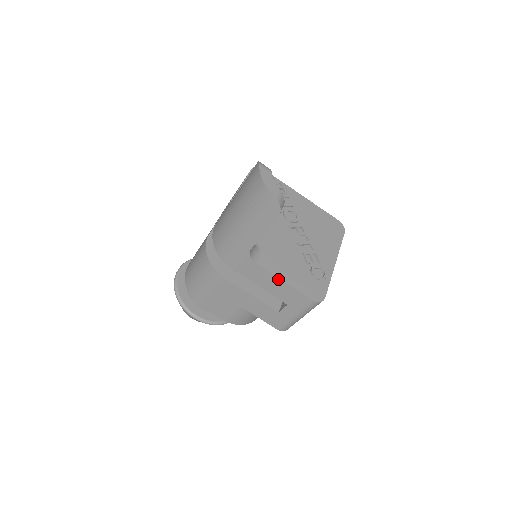
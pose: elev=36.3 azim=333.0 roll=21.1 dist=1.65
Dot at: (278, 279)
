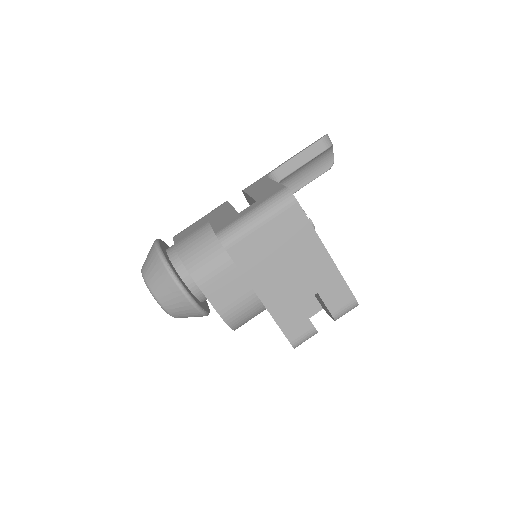
Dot at: (273, 182)
